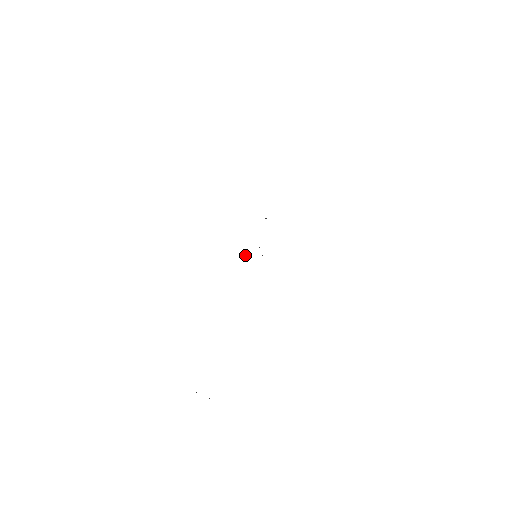
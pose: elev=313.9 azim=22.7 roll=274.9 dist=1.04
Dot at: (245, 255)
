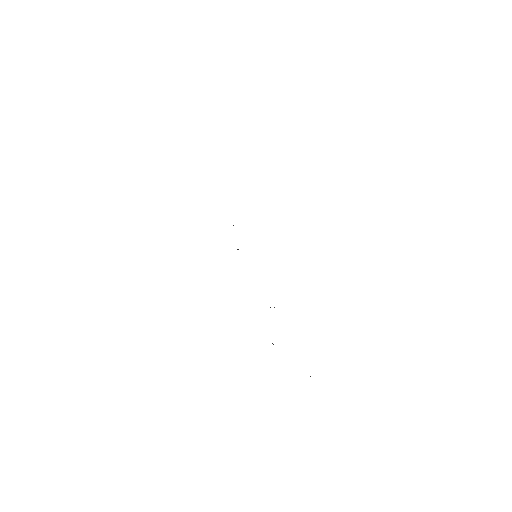
Dot at: occluded
